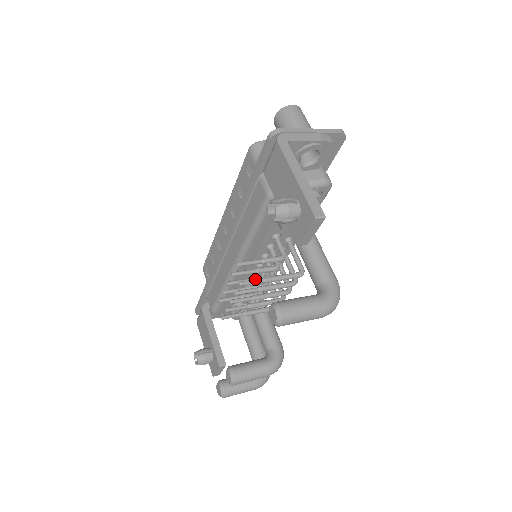
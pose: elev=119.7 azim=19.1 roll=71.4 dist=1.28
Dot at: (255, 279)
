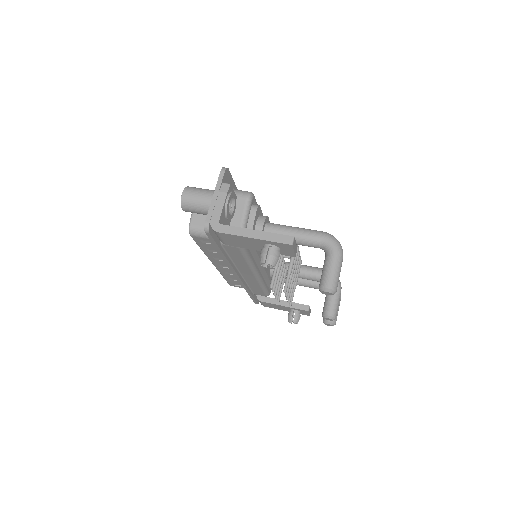
Dot at: (286, 280)
